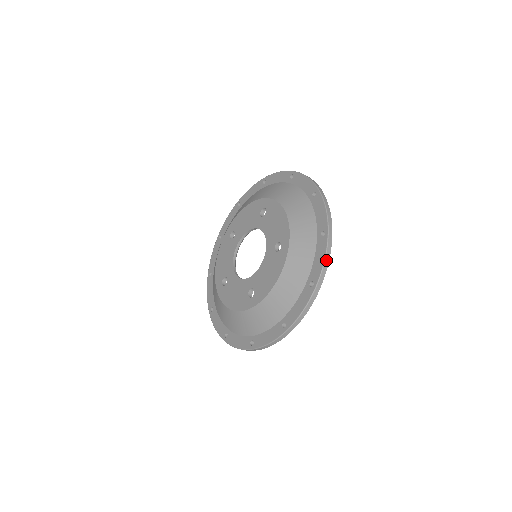
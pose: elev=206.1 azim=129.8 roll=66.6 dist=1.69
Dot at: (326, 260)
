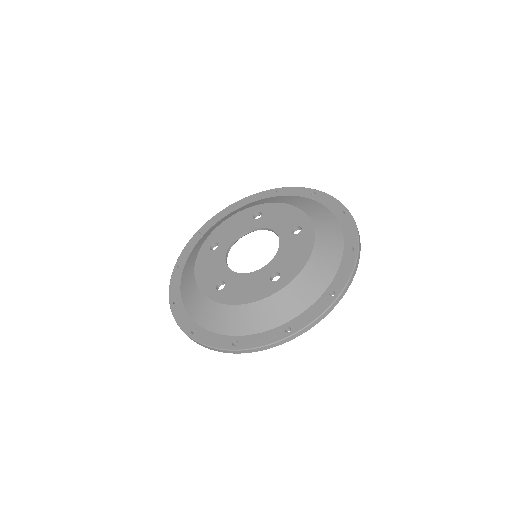
Dot at: (357, 229)
